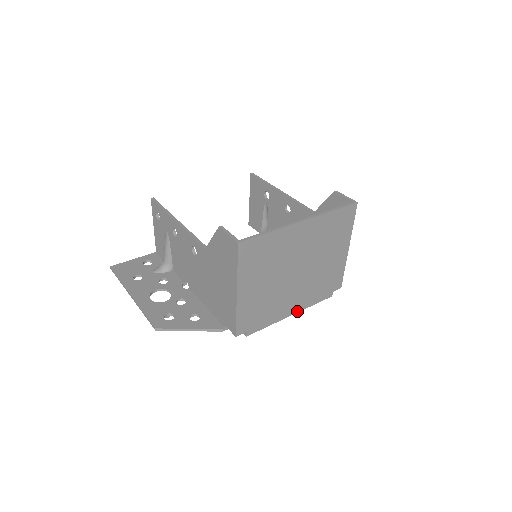
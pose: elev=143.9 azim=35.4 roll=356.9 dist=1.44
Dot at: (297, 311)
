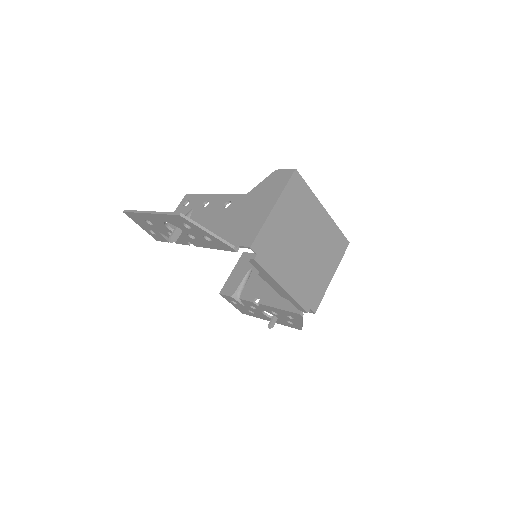
Dot at: (287, 290)
